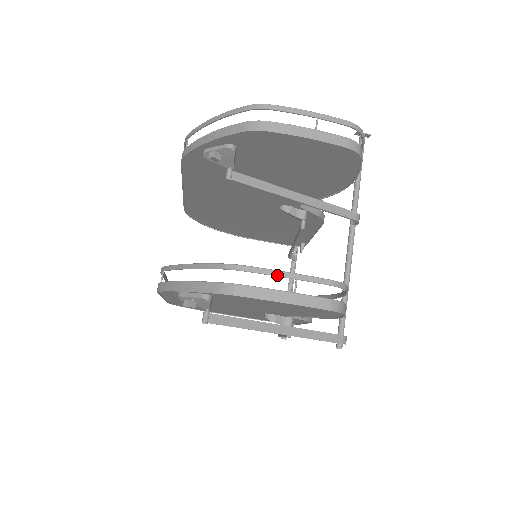
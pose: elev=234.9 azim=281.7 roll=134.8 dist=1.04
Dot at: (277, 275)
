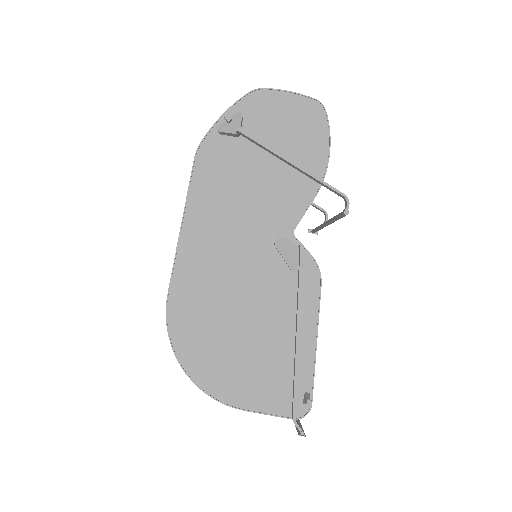
Dot at: occluded
